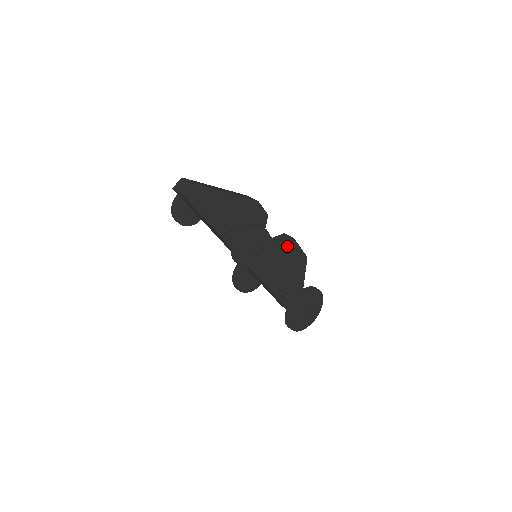
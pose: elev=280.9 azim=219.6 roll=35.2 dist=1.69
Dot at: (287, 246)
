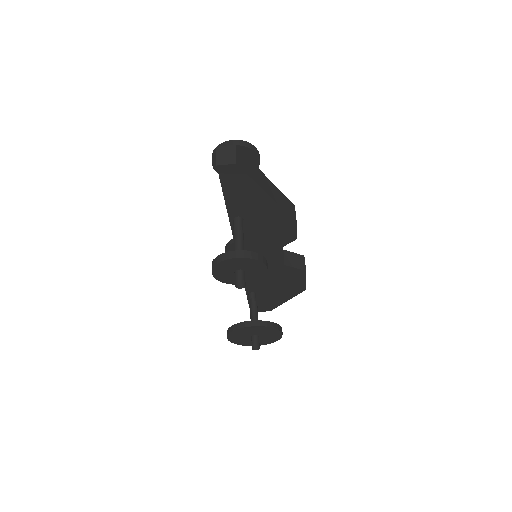
Dot at: (293, 271)
